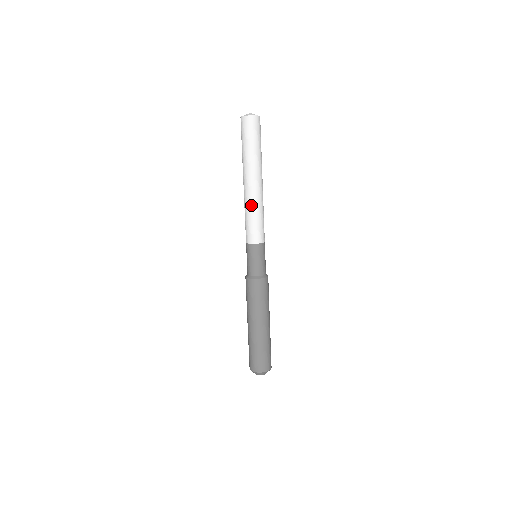
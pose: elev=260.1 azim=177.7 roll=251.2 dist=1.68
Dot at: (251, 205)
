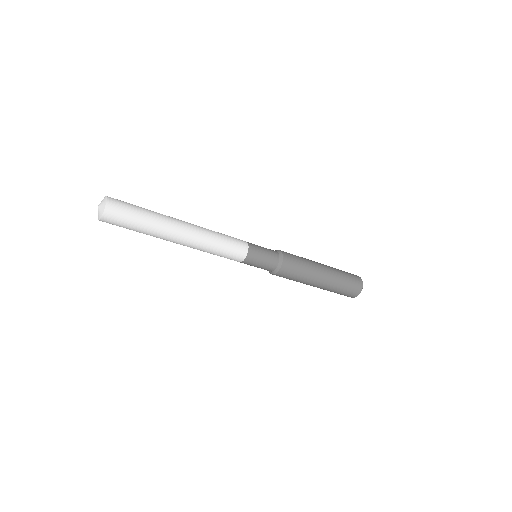
Dot at: (204, 249)
